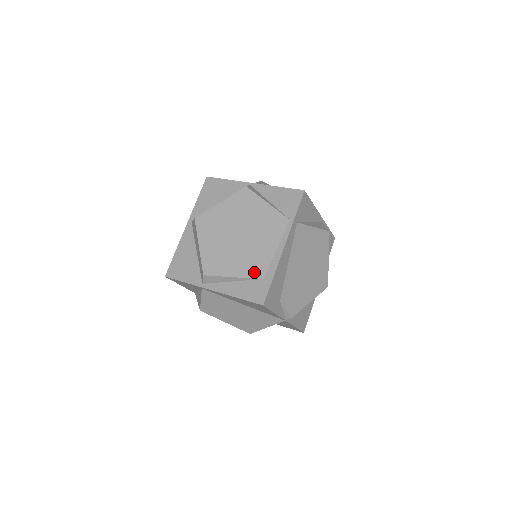
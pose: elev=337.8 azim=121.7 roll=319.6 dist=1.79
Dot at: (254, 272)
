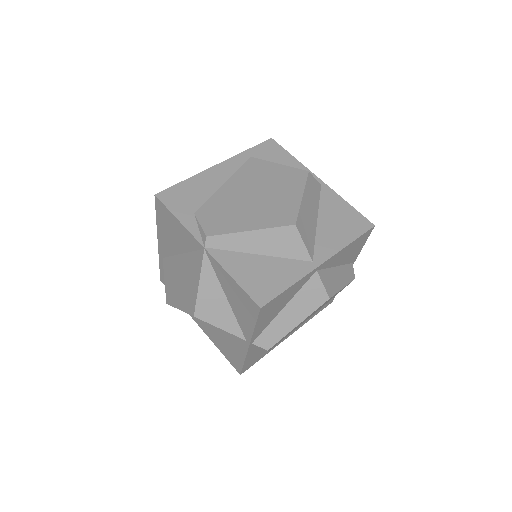
Dot at: occluded
